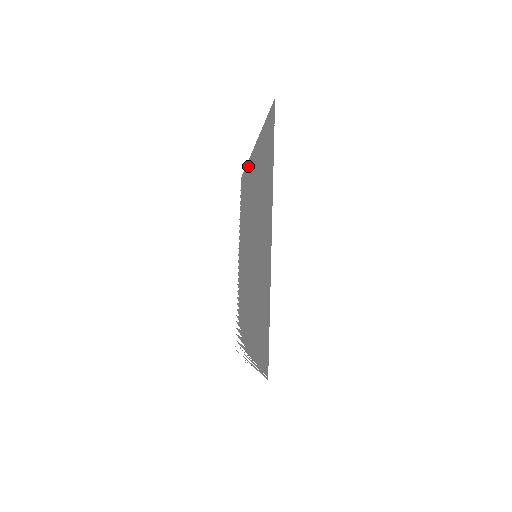
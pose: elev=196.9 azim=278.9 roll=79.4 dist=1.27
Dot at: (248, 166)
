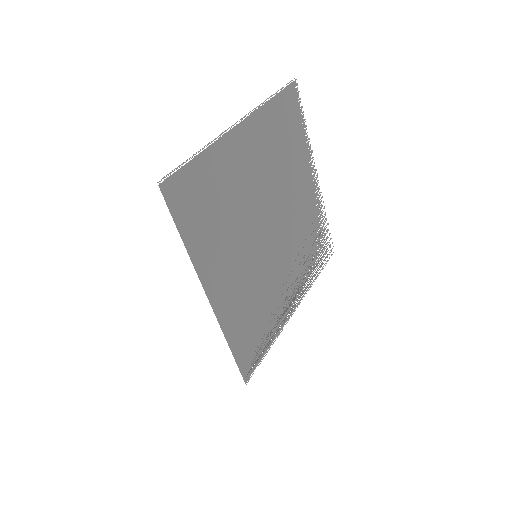
Dot at: (264, 118)
